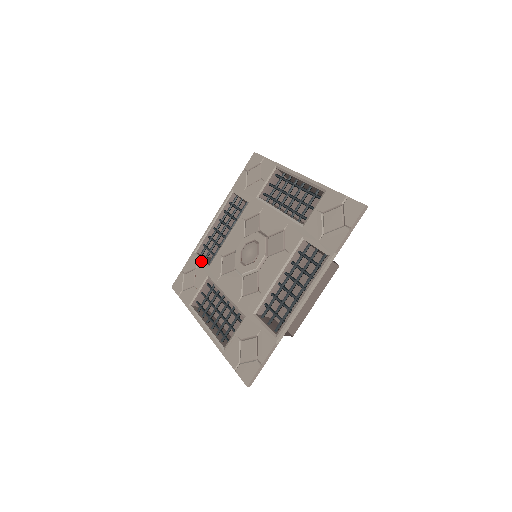
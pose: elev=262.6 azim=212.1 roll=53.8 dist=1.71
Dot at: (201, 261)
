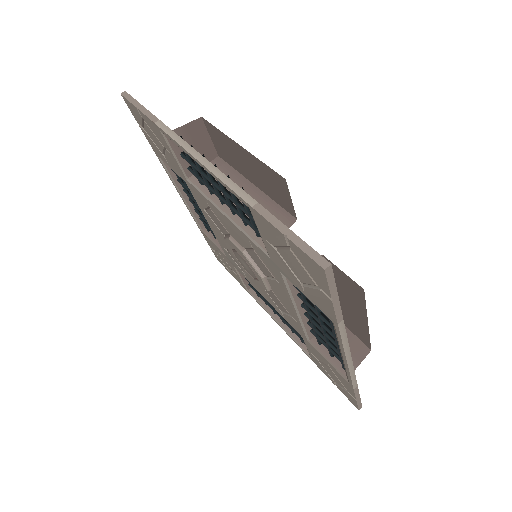
Dot at: (214, 245)
